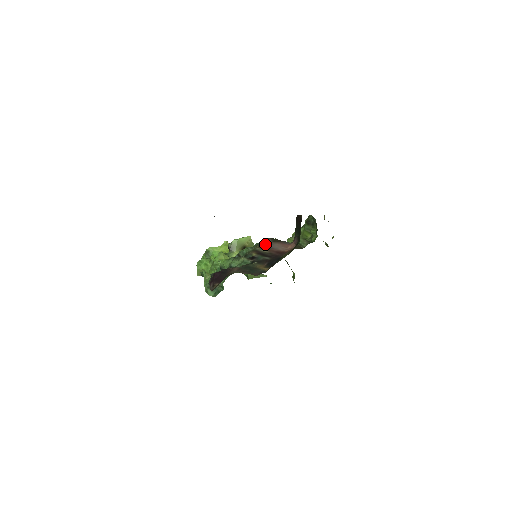
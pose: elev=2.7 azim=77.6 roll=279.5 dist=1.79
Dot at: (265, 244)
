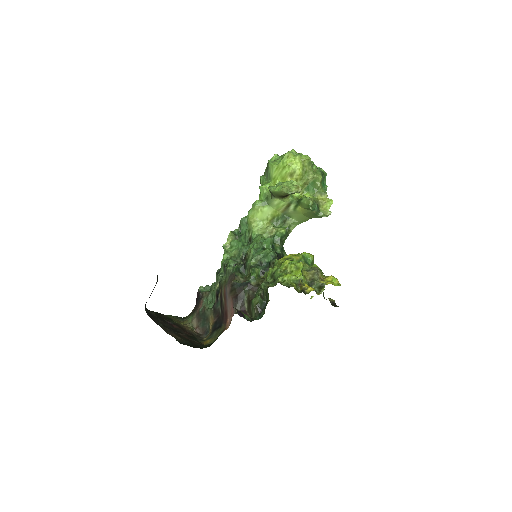
Dot at: (226, 289)
